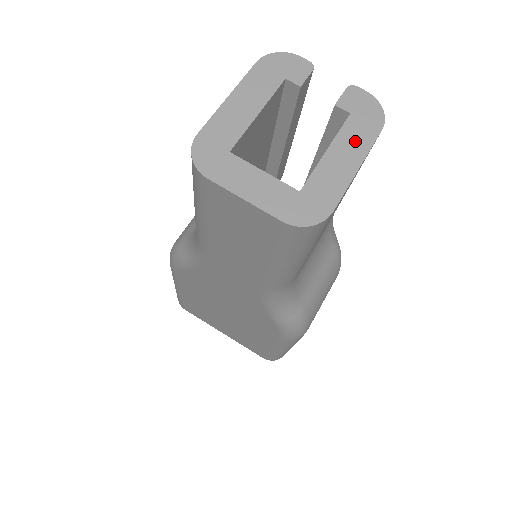
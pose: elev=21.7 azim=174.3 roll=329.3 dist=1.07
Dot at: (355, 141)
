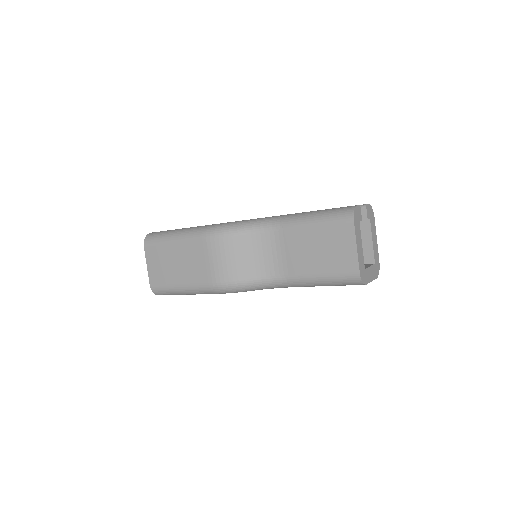
Dot at: (374, 230)
